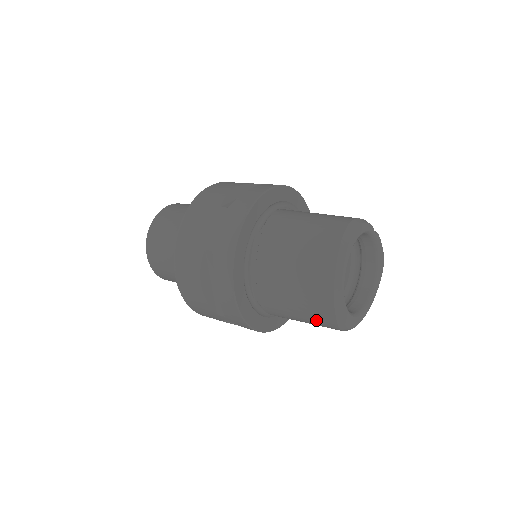
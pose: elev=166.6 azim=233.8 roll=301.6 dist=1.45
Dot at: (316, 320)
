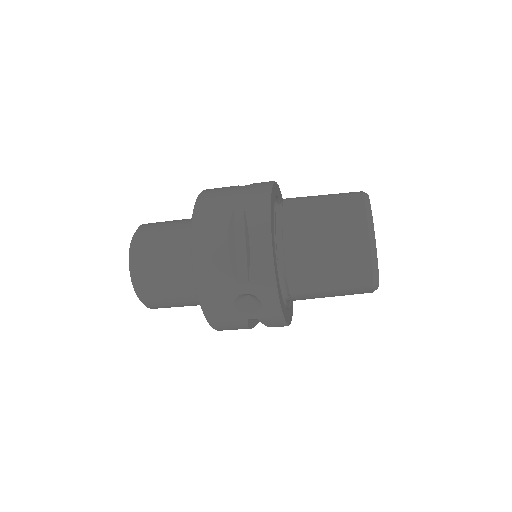
Dot at: (349, 270)
